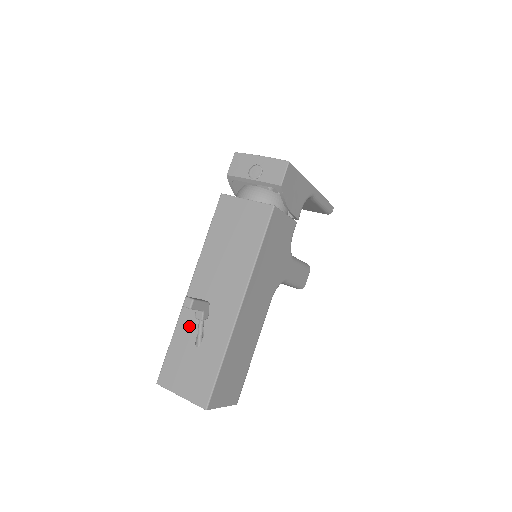
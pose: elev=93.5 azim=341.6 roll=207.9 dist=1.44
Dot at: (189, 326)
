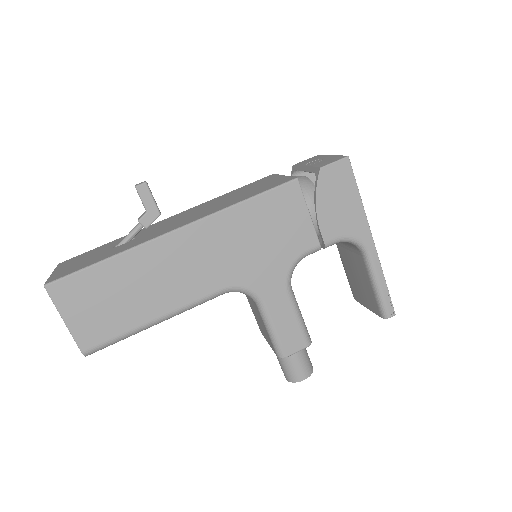
Dot at: occluded
